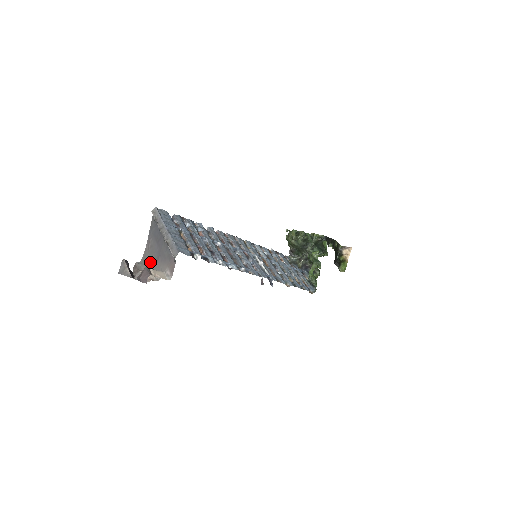
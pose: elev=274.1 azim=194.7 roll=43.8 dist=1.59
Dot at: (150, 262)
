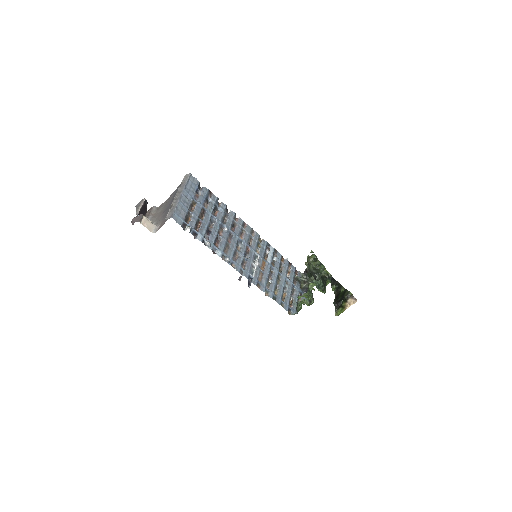
Dot at: (160, 212)
